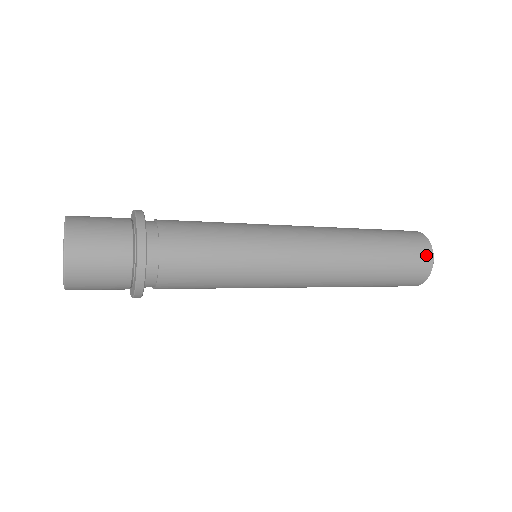
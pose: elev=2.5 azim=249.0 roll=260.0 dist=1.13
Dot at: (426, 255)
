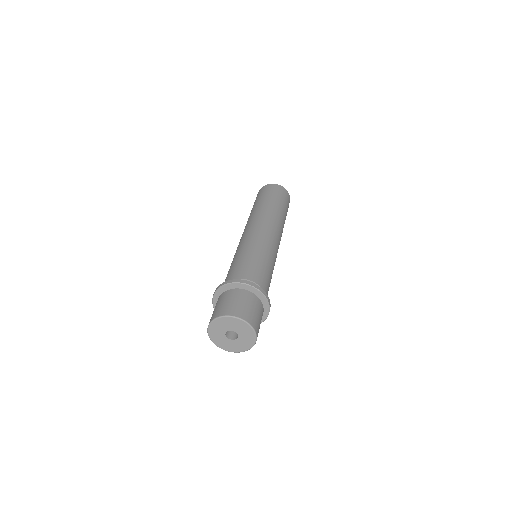
Dot at: occluded
